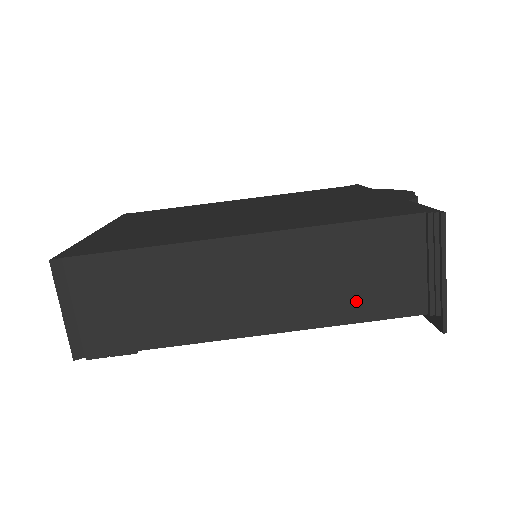
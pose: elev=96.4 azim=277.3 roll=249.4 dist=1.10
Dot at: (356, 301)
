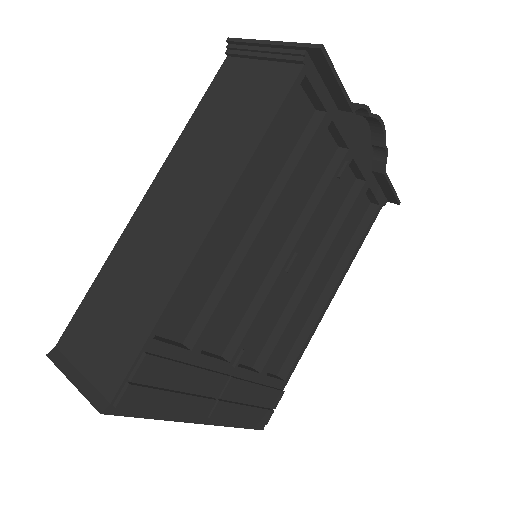
Dot at: (248, 126)
